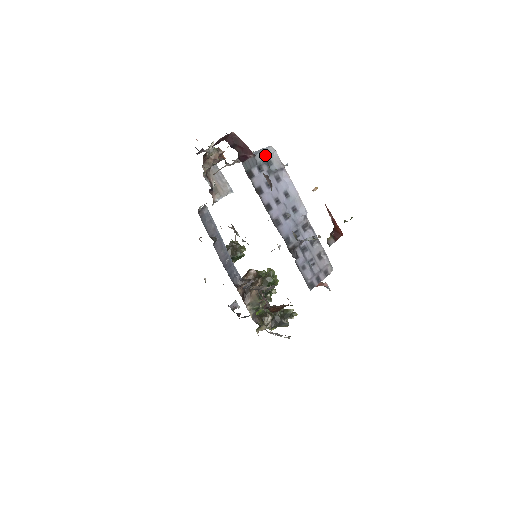
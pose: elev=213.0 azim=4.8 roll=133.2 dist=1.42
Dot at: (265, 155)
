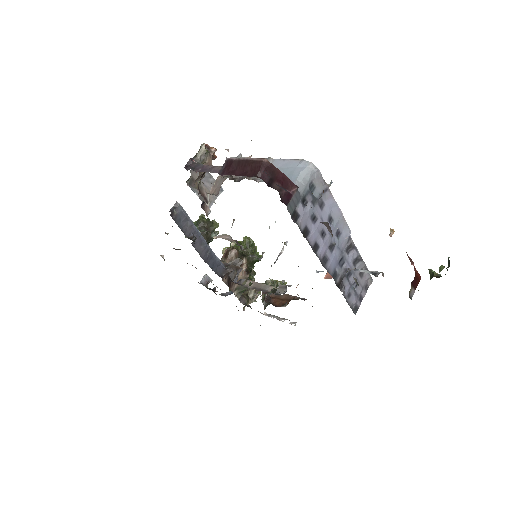
Dot at: (306, 179)
